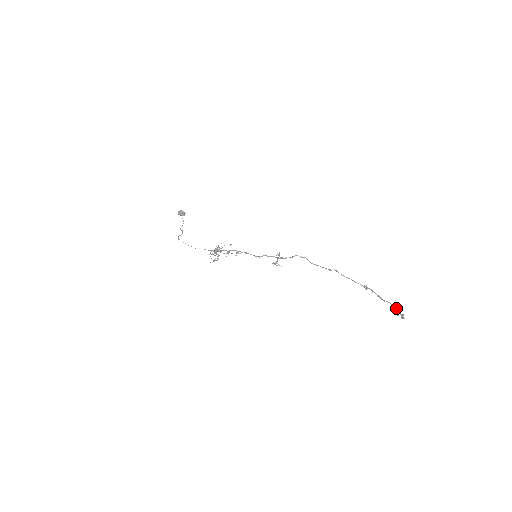
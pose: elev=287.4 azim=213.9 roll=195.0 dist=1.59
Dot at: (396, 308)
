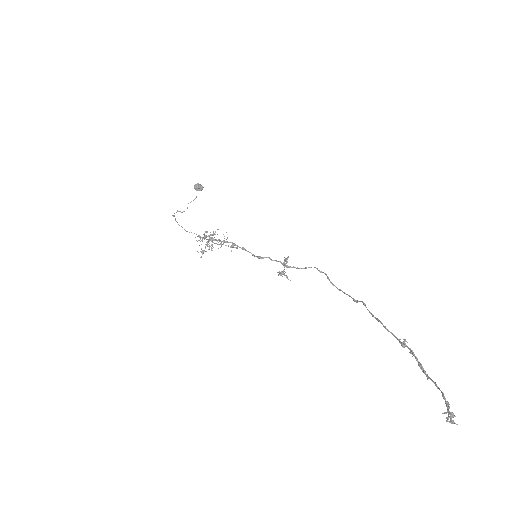
Dot at: (443, 397)
